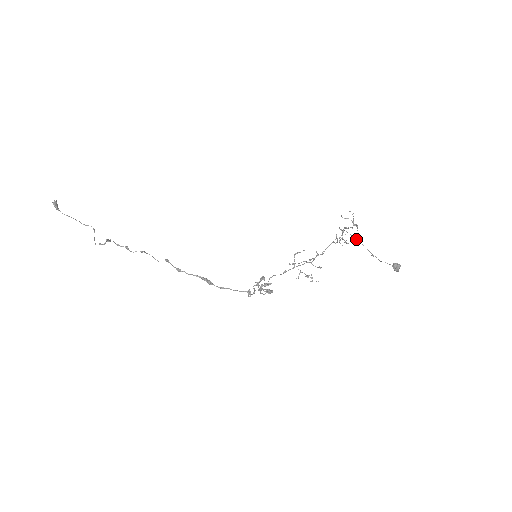
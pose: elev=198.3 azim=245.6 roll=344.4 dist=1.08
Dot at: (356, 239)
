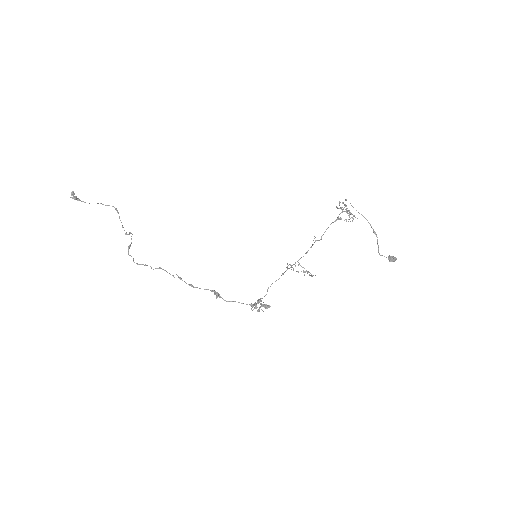
Dot at: (358, 212)
